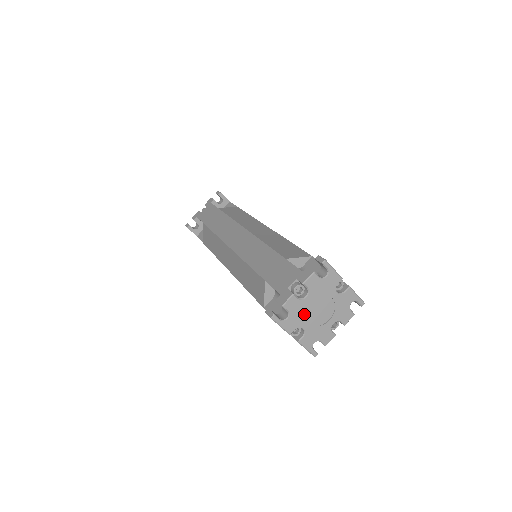
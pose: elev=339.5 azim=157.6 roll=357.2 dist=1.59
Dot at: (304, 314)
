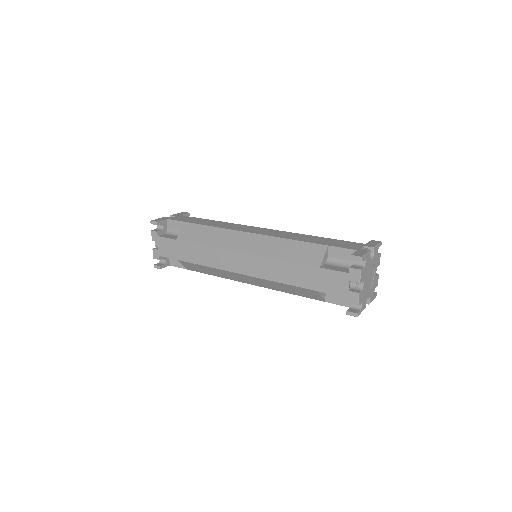
Dot at: (366, 291)
